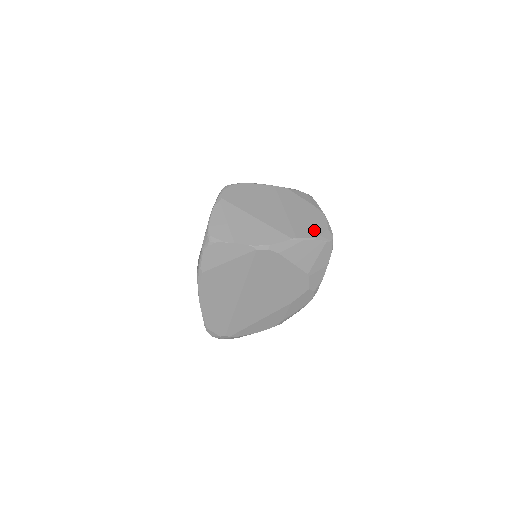
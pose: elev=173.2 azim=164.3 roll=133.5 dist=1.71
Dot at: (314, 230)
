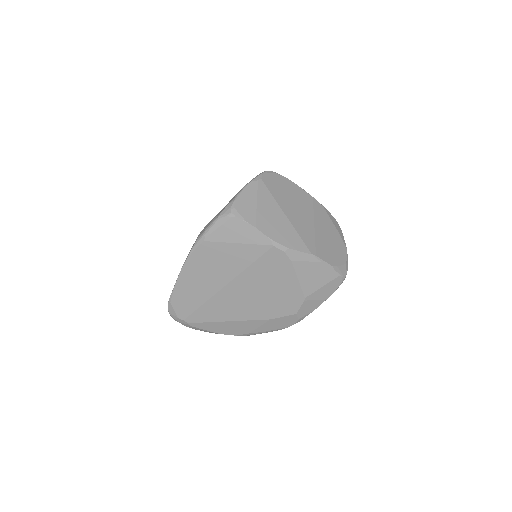
Dot at: (334, 258)
